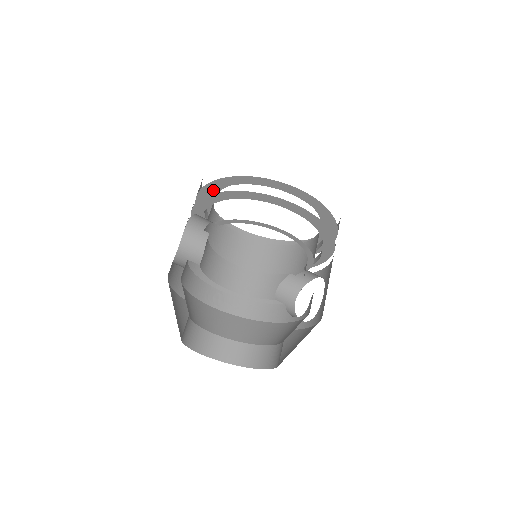
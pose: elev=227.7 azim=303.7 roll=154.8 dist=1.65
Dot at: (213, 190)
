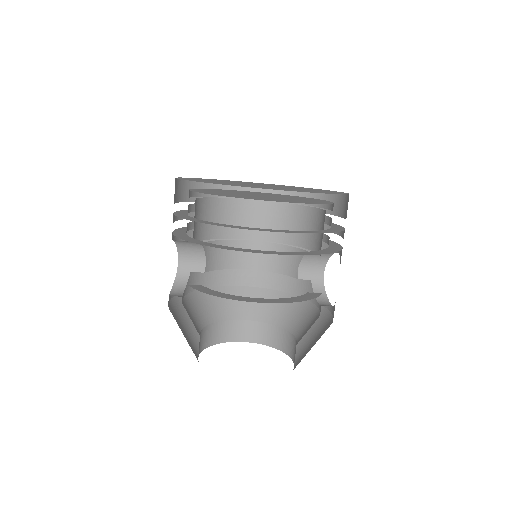
Dot at: occluded
